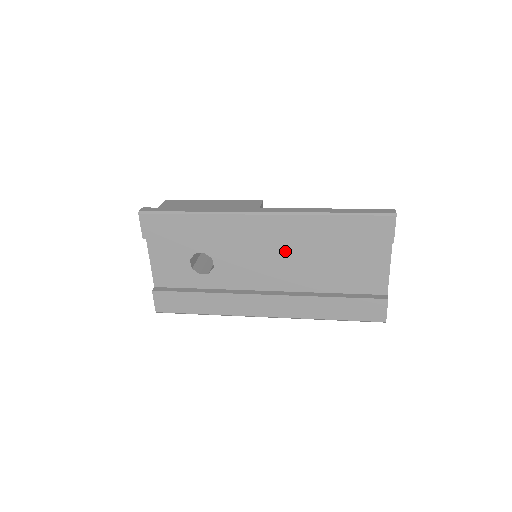
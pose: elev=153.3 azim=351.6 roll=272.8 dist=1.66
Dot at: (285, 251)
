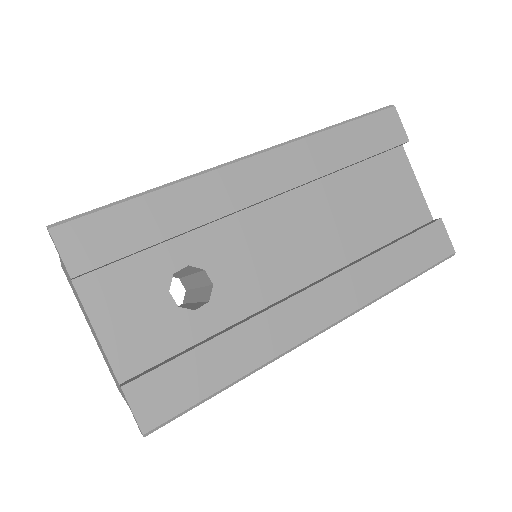
Dot at: (300, 210)
